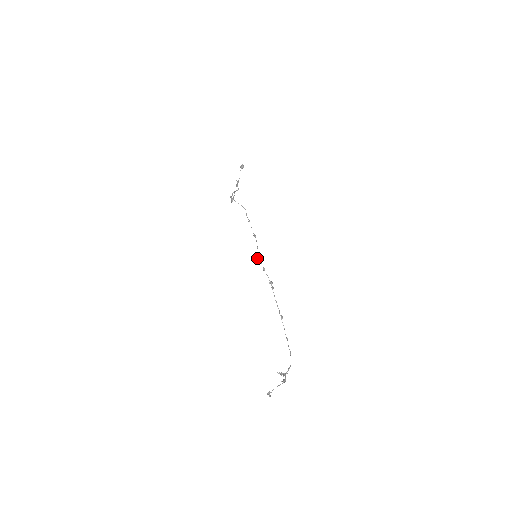
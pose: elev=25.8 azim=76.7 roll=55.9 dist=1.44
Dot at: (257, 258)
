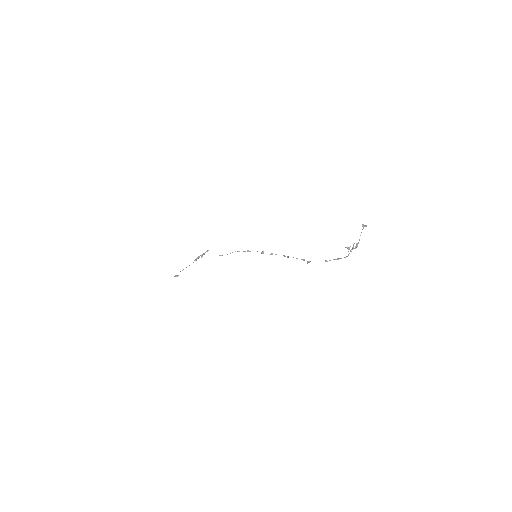
Dot at: (262, 251)
